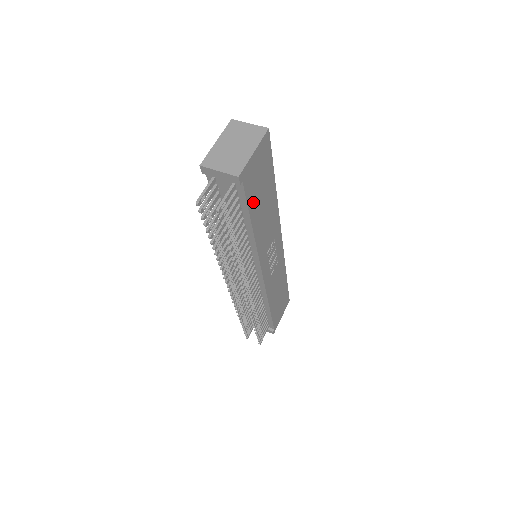
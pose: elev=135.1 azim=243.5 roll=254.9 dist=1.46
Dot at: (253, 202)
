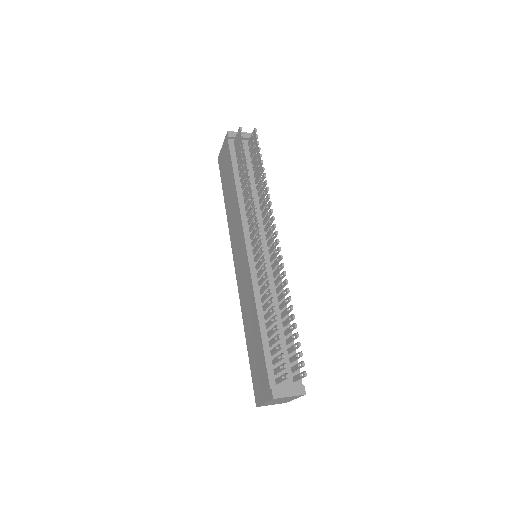
Dot at: occluded
